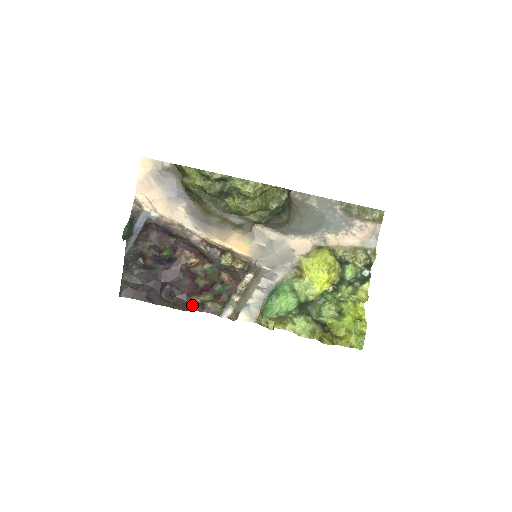
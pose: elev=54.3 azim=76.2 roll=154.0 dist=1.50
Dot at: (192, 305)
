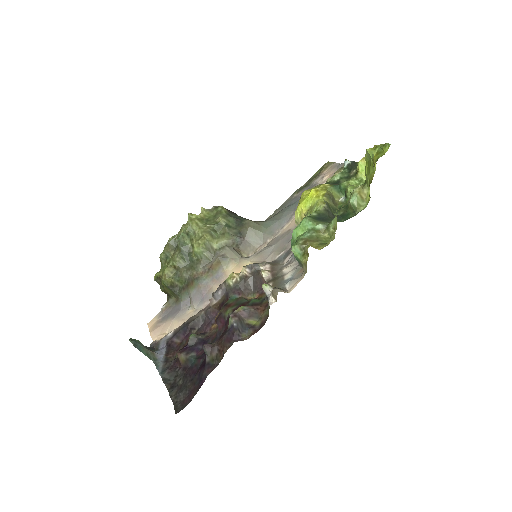
Dot at: (232, 329)
